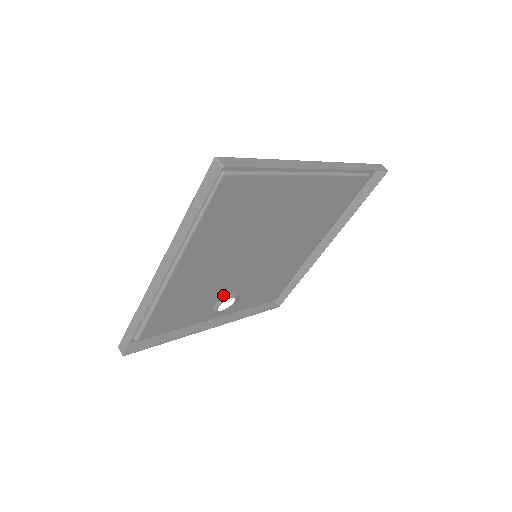
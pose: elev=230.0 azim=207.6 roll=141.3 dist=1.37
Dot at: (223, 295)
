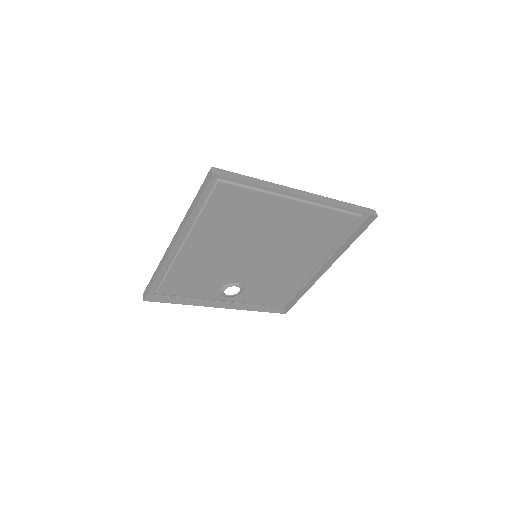
Dot at: (228, 281)
